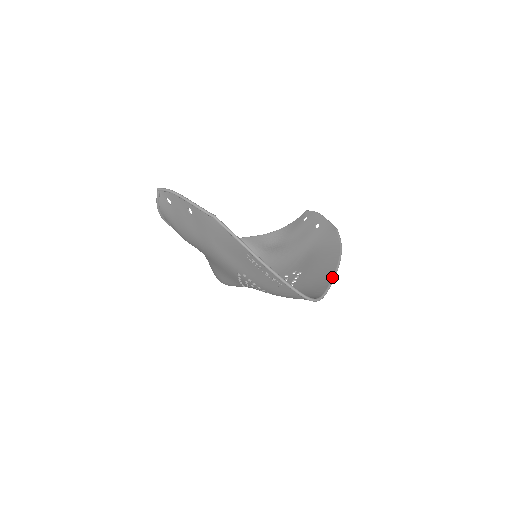
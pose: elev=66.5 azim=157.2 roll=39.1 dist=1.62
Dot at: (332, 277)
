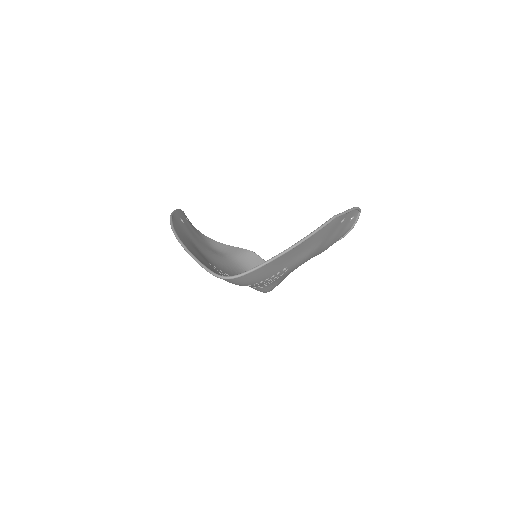
Dot at: (269, 259)
